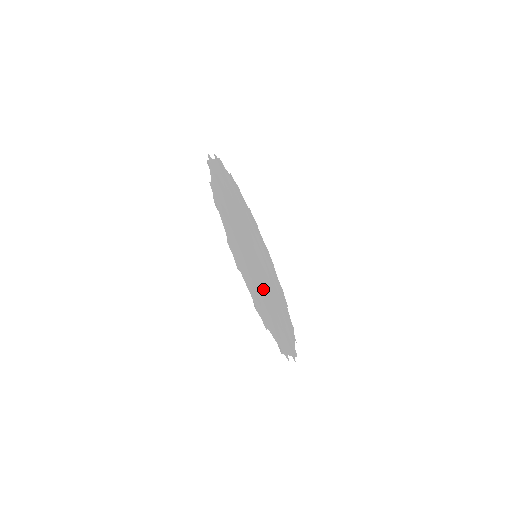
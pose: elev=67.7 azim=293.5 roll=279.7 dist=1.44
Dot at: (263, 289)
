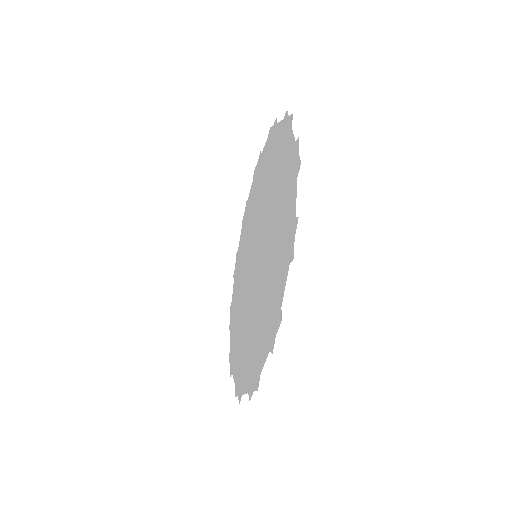
Dot at: occluded
